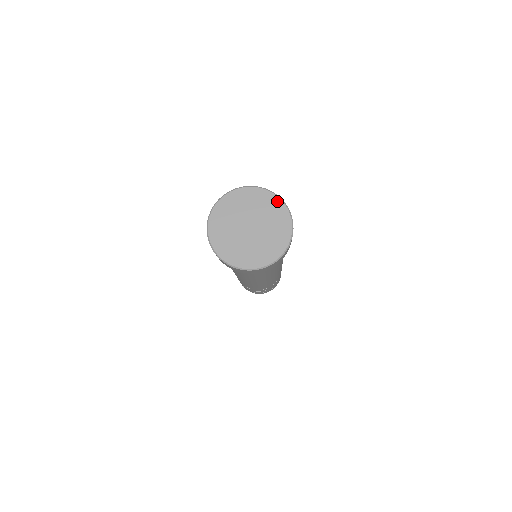
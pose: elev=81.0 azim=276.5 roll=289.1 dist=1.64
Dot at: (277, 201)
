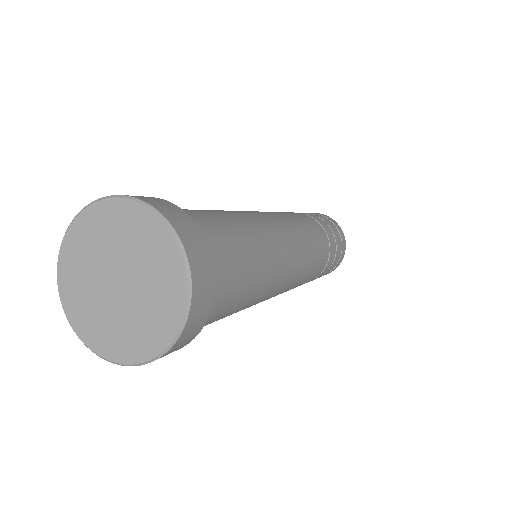
Dot at: (181, 286)
